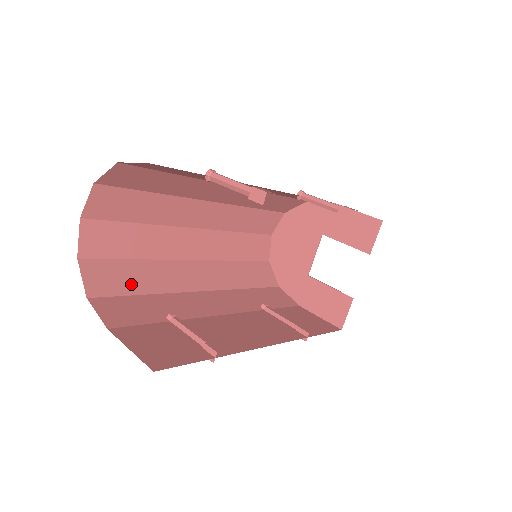
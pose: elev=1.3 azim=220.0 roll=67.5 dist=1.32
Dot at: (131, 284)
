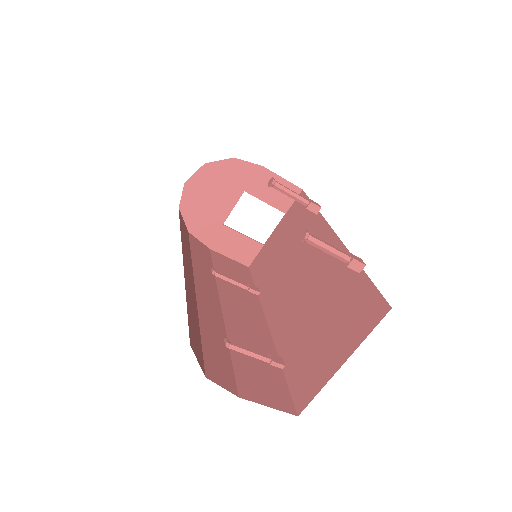
Dot at: (197, 331)
